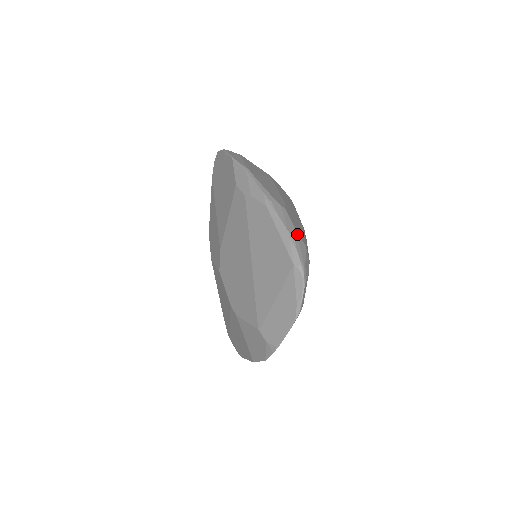
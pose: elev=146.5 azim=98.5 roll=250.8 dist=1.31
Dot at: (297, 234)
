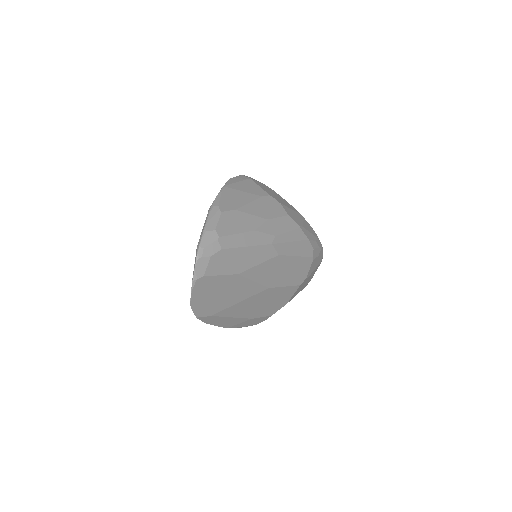
Dot at: (214, 228)
